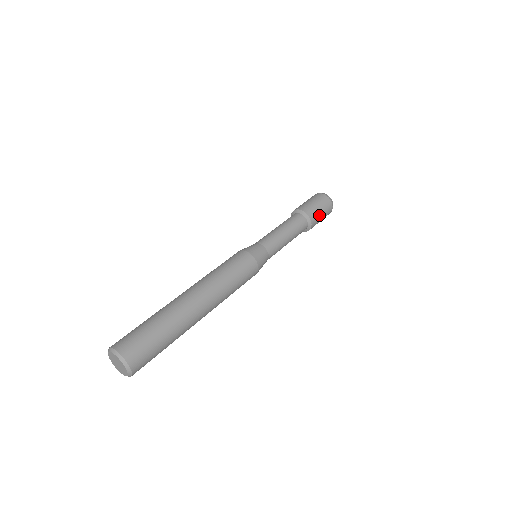
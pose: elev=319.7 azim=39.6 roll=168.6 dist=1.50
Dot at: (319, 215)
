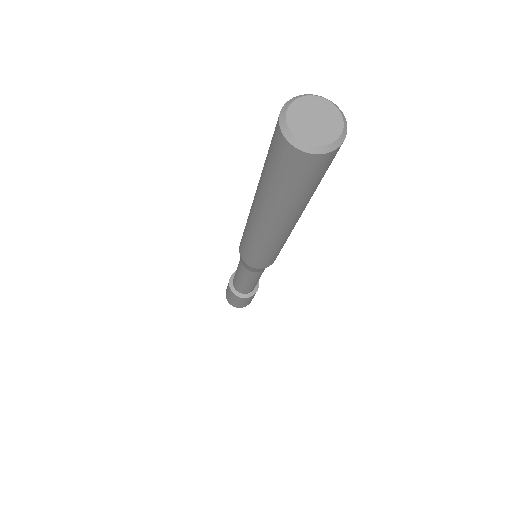
Dot at: occluded
